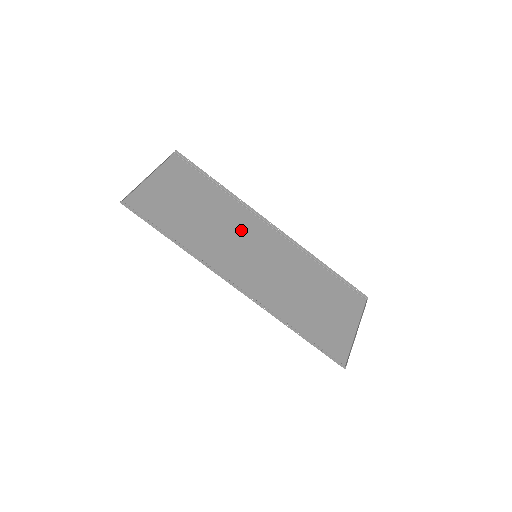
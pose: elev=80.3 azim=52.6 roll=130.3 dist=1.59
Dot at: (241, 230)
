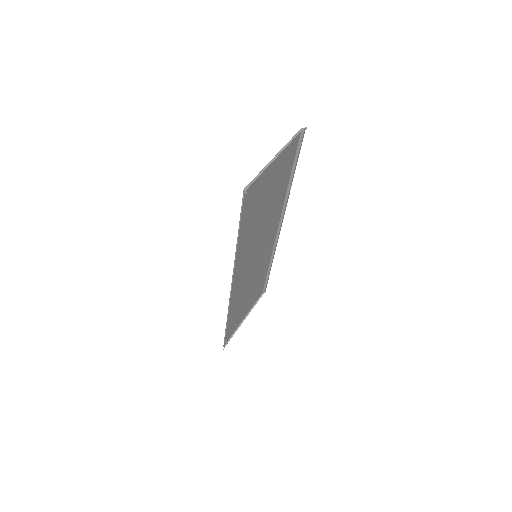
Dot at: (268, 229)
